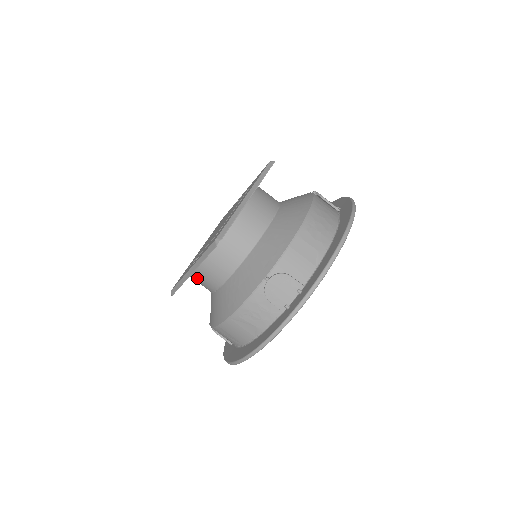
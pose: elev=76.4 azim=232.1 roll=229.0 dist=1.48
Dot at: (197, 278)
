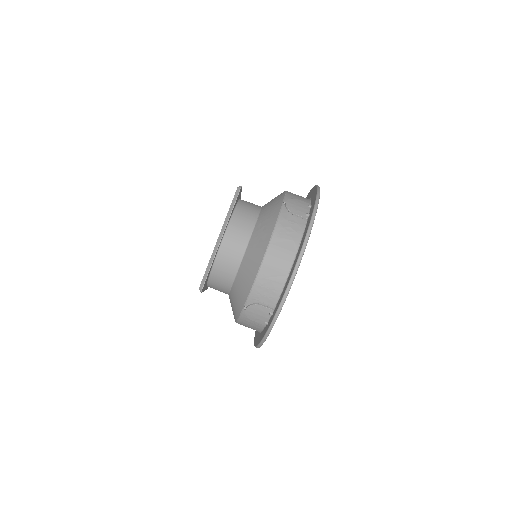
Dot at: (223, 253)
